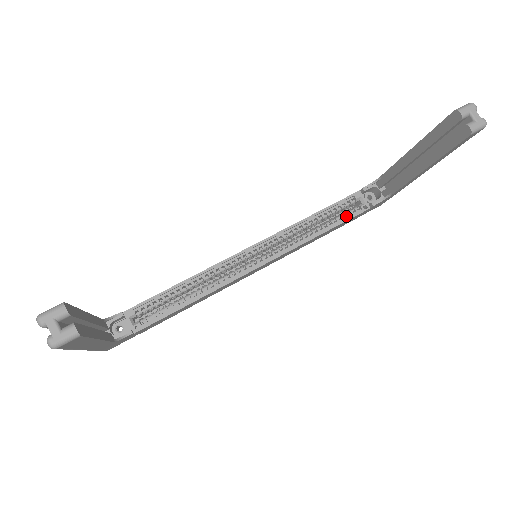
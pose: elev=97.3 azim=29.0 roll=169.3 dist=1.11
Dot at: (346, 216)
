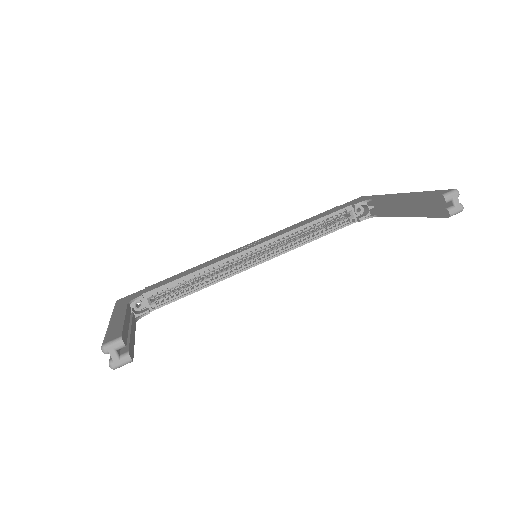
Dot at: (336, 226)
